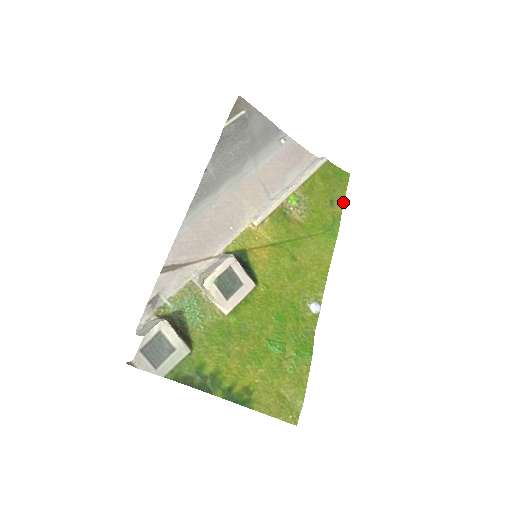
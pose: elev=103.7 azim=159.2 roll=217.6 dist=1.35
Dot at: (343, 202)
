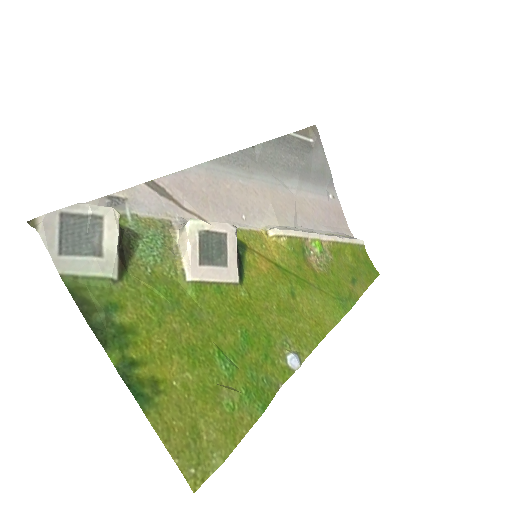
Dot at: (365, 290)
